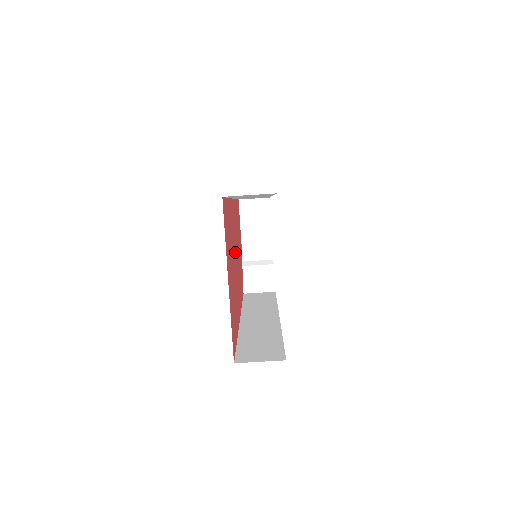
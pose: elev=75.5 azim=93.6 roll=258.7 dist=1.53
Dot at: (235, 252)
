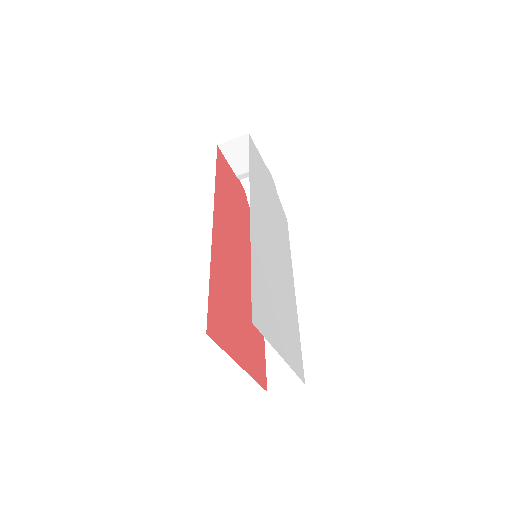
Dot at: (236, 264)
